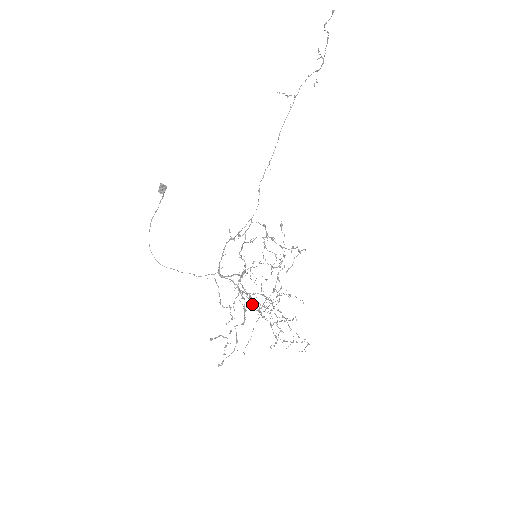
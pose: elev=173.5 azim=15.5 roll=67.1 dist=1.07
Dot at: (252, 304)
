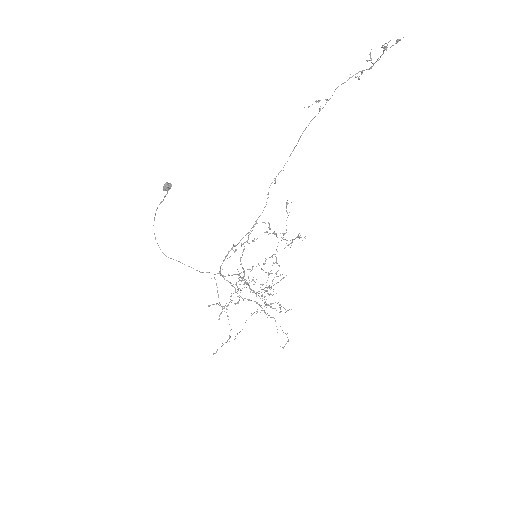
Dot at: occluded
